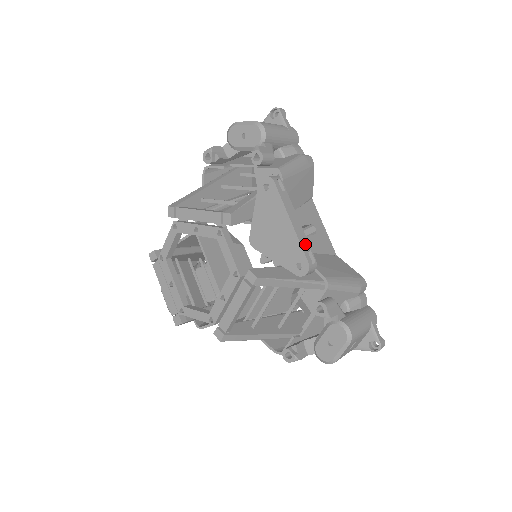
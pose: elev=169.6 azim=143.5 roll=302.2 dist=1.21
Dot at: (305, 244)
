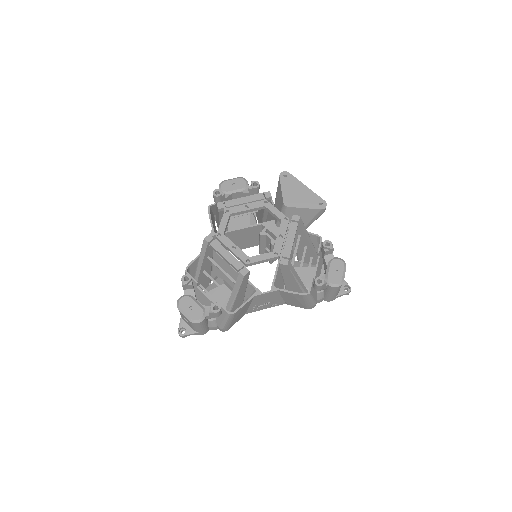
Dot at: occluded
